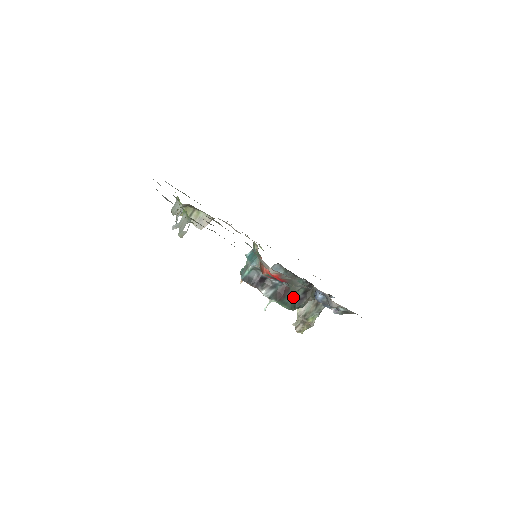
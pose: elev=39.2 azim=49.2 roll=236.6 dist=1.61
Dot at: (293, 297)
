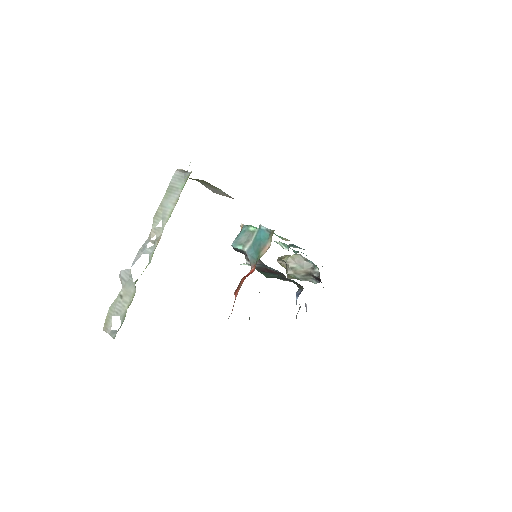
Dot at: (278, 275)
